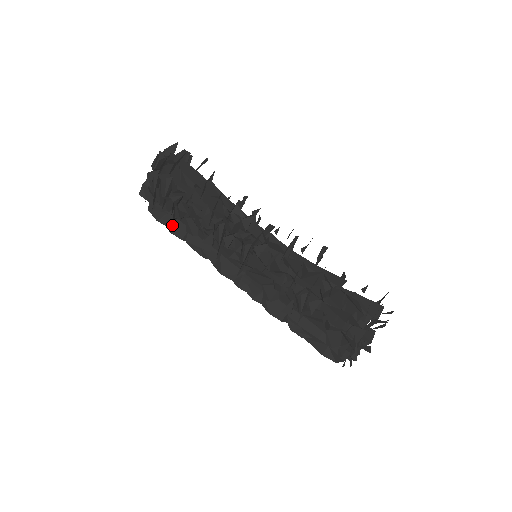
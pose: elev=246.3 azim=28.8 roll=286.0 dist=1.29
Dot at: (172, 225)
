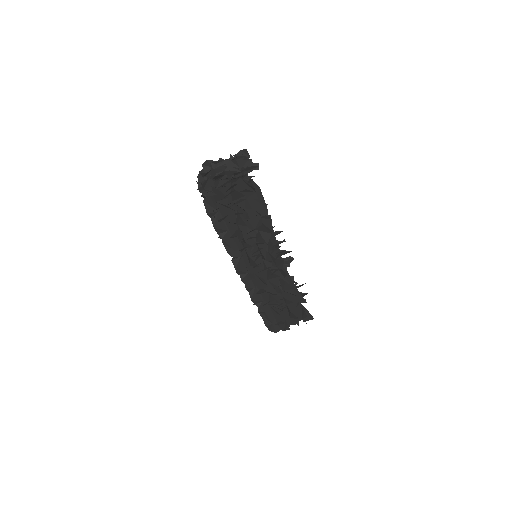
Dot at: (218, 222)
